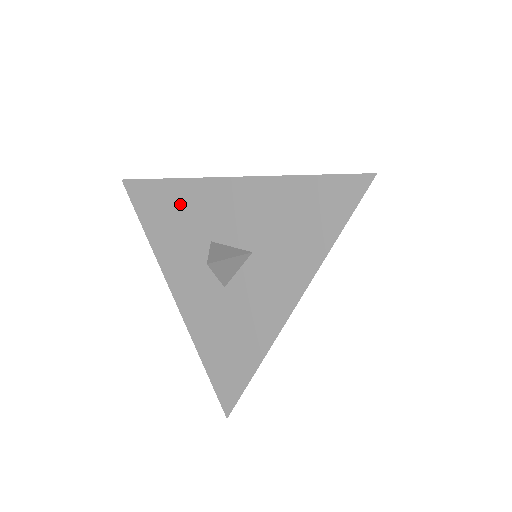
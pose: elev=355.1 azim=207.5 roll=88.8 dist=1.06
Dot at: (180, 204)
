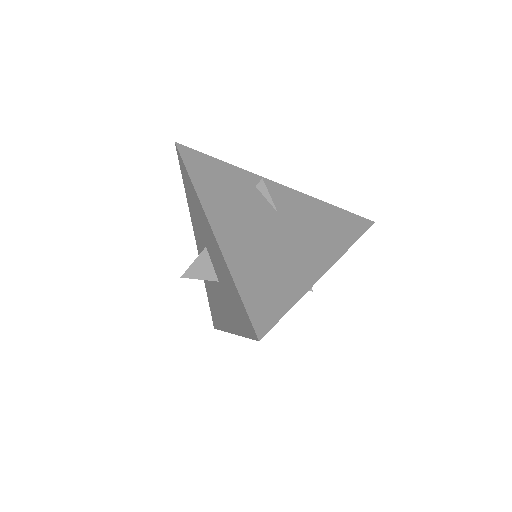
Dot at: (195, 203)
